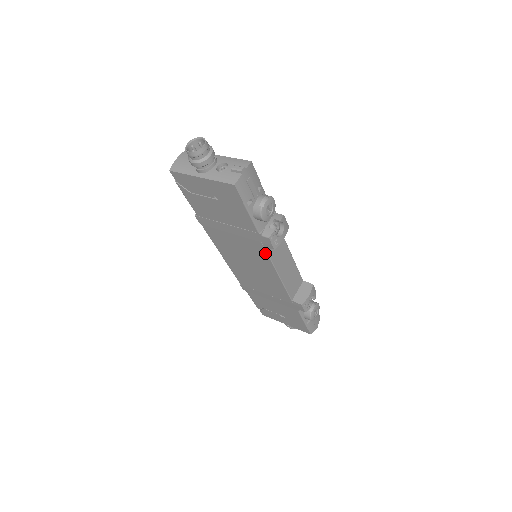
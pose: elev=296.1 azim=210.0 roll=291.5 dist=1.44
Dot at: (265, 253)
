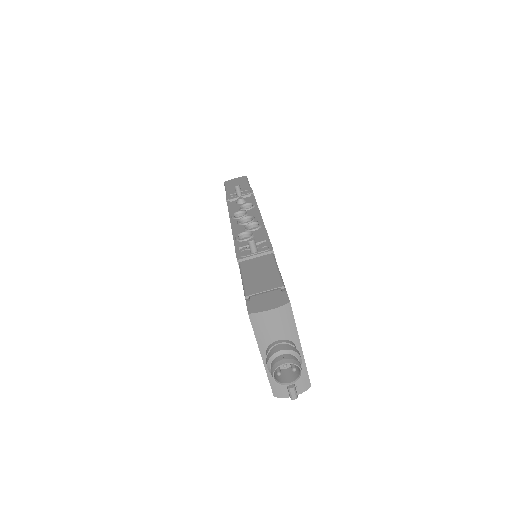
Dot at: occluded
